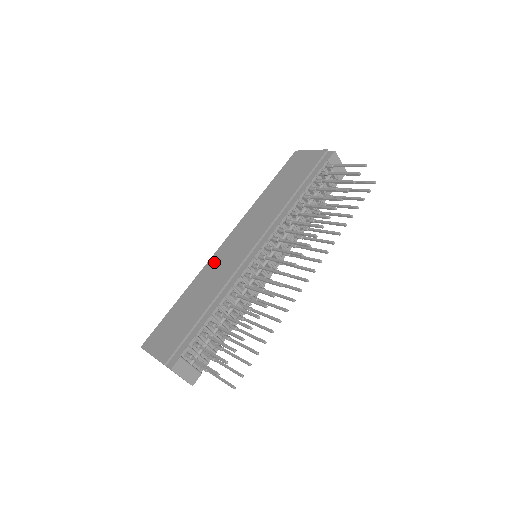
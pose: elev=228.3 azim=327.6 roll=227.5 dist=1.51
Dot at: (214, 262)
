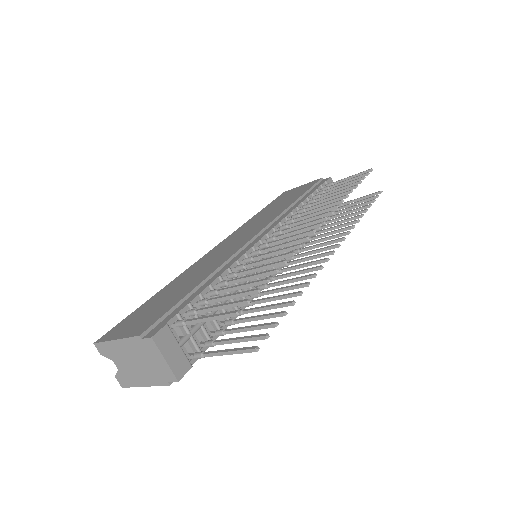
Dot at: (203, 260)
